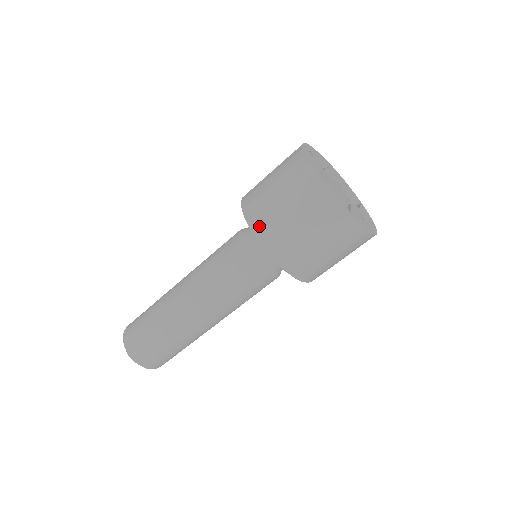
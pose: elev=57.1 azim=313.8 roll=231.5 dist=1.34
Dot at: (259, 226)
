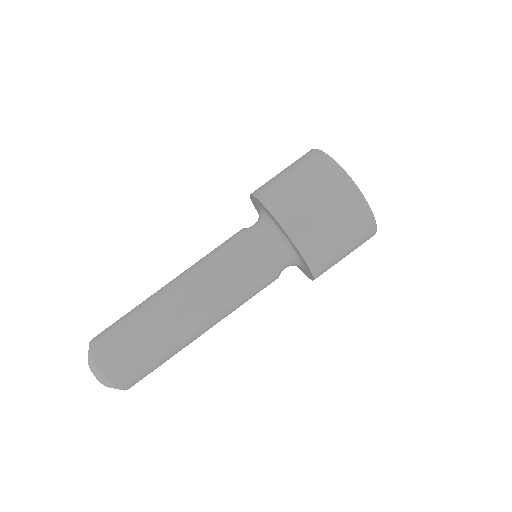
Dot at: occluded
